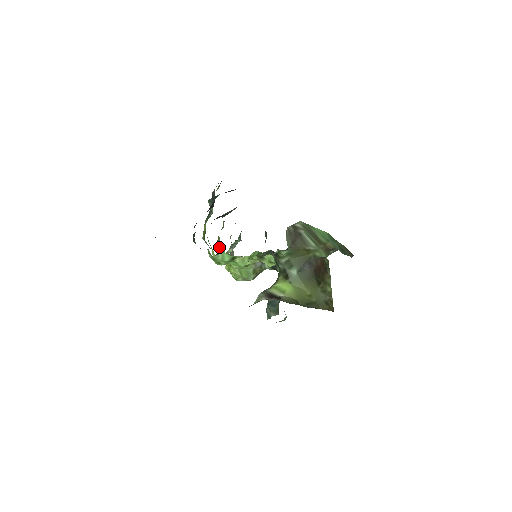
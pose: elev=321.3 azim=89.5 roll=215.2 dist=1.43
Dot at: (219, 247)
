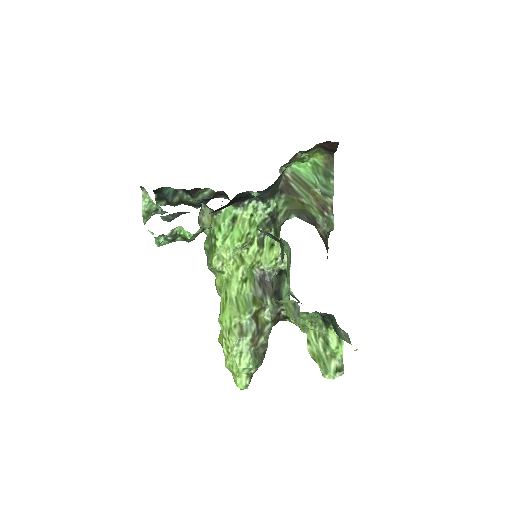
Dot at: (216, 278)
